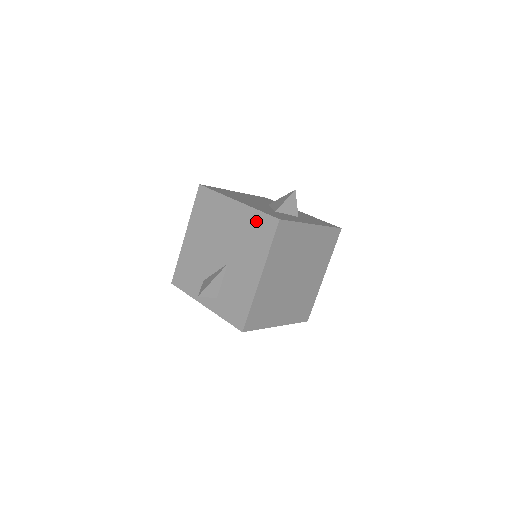
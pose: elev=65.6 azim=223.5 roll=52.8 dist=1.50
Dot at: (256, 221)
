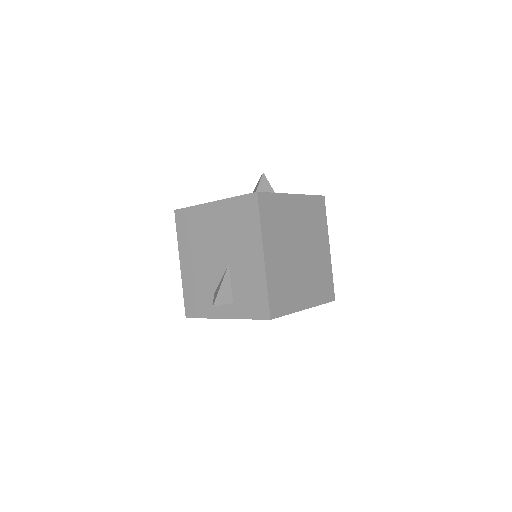
Dot at: (237, 208)
